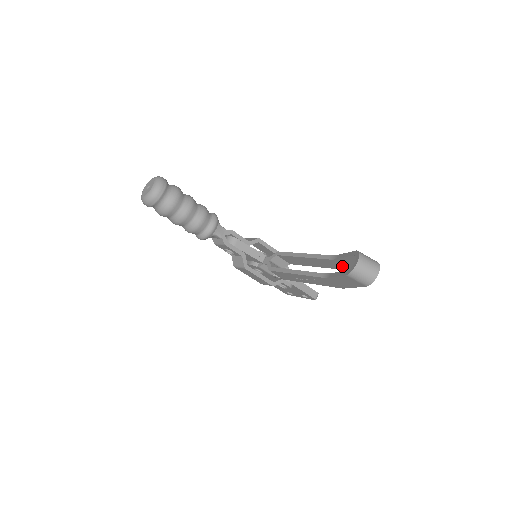
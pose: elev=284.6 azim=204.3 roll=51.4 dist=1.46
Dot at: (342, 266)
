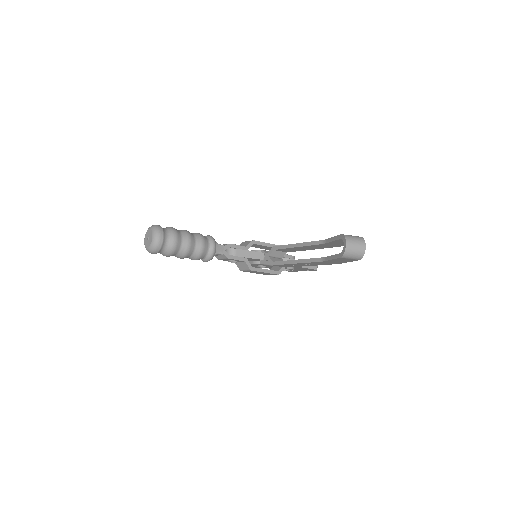
Dot at: (333, 246)
